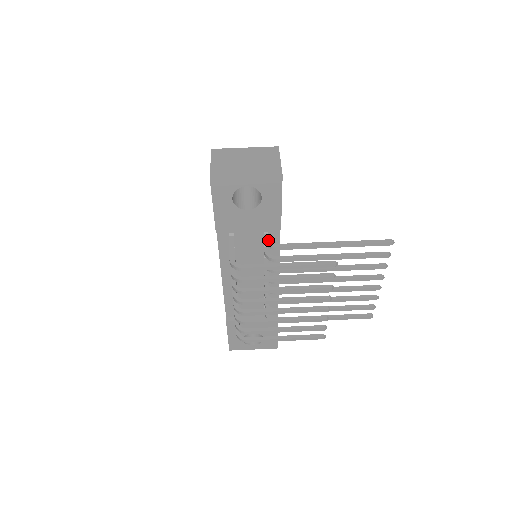
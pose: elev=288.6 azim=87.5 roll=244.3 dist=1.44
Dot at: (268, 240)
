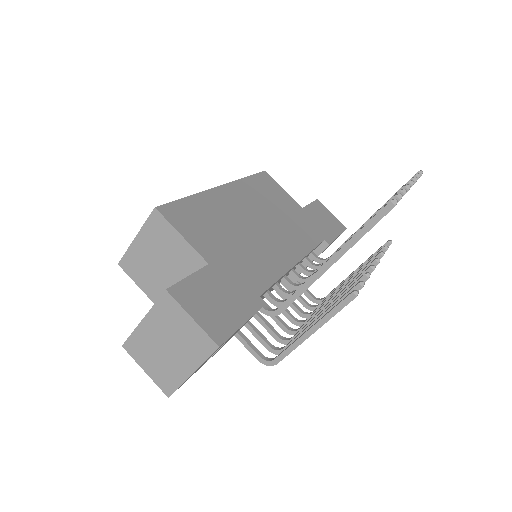
Dot at: (265, 310)
